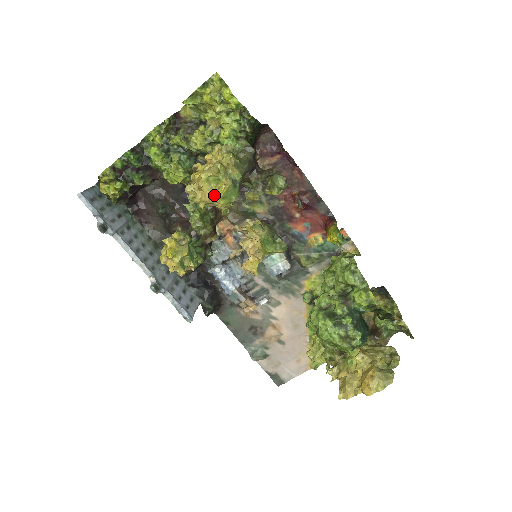
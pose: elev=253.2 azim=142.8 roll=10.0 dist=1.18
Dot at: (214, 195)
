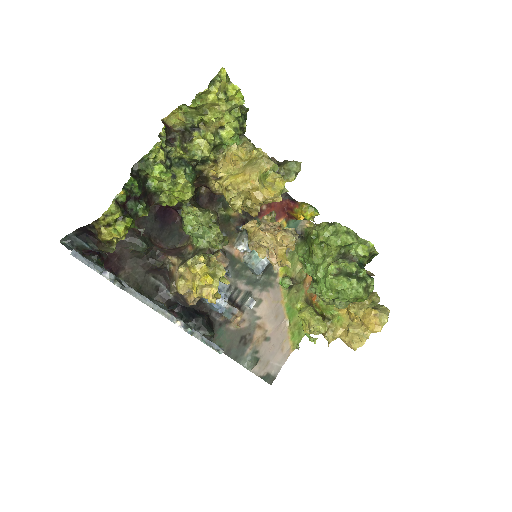
Dot at: (273, 190)
